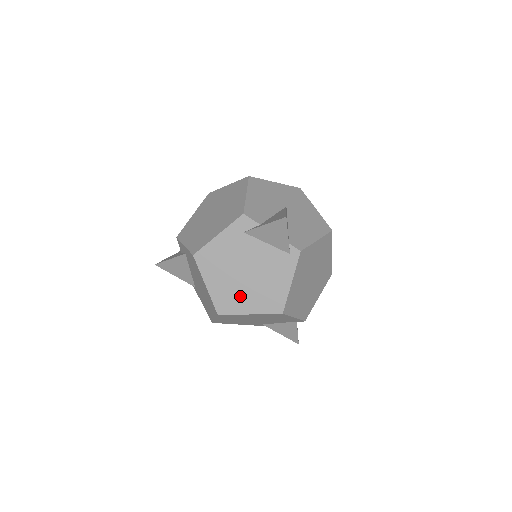
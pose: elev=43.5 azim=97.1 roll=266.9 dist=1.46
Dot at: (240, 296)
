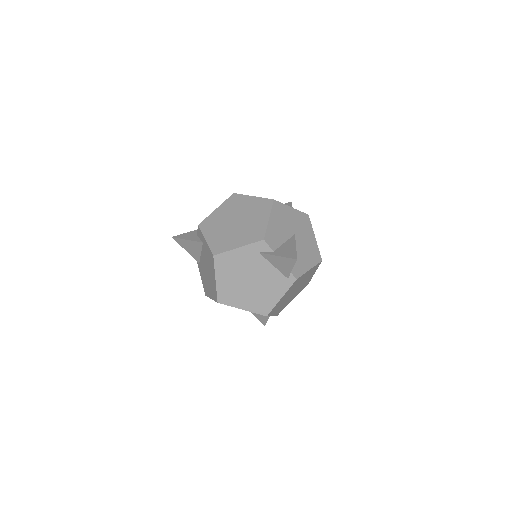
Dot at: (239, 295)
